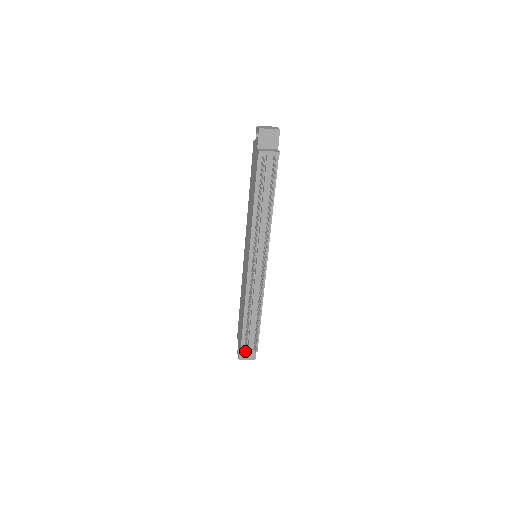
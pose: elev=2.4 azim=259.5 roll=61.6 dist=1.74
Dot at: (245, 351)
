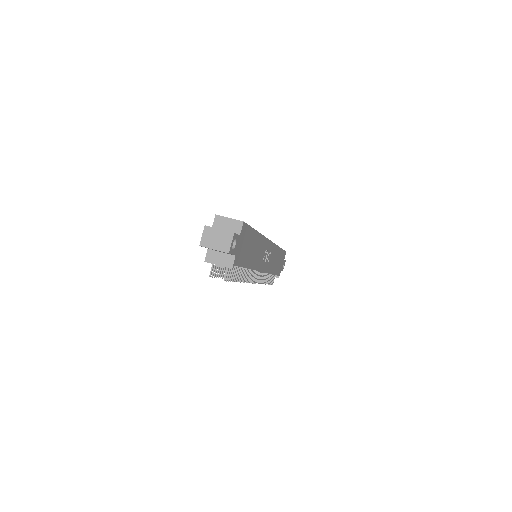
Dot at: occluded
